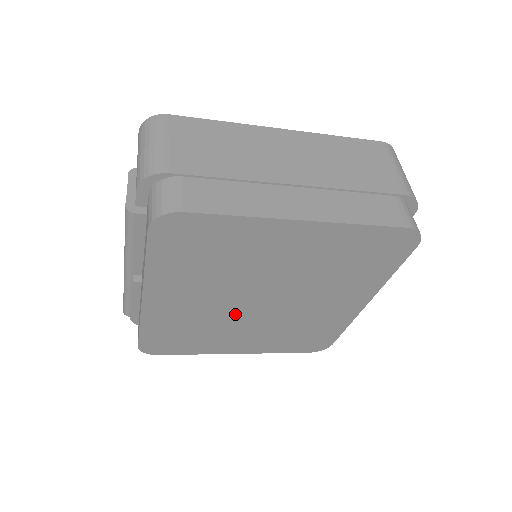
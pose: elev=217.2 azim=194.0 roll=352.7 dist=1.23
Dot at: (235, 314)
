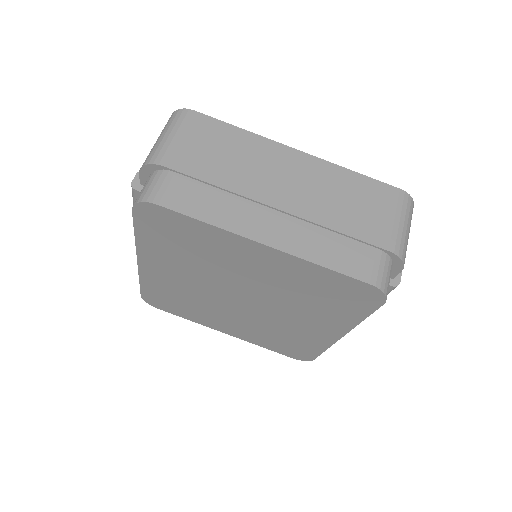
Dot at: (218, 300)
